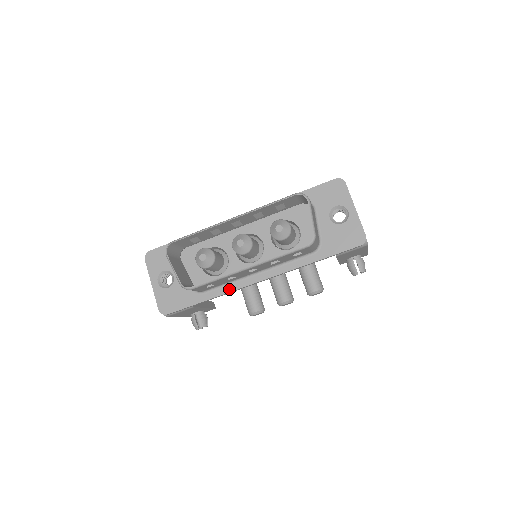
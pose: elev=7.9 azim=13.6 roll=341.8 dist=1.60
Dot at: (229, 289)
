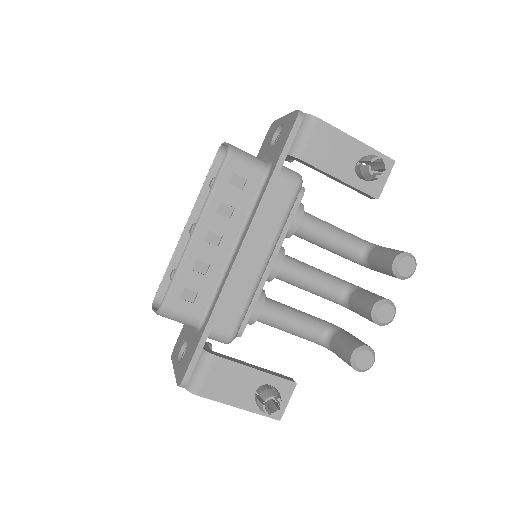
Dot at: (220, 290)
